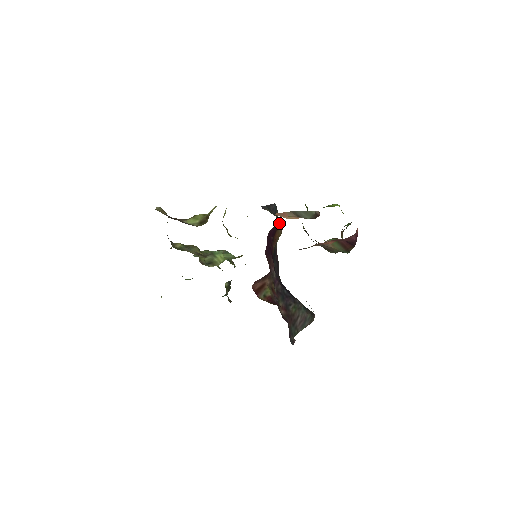
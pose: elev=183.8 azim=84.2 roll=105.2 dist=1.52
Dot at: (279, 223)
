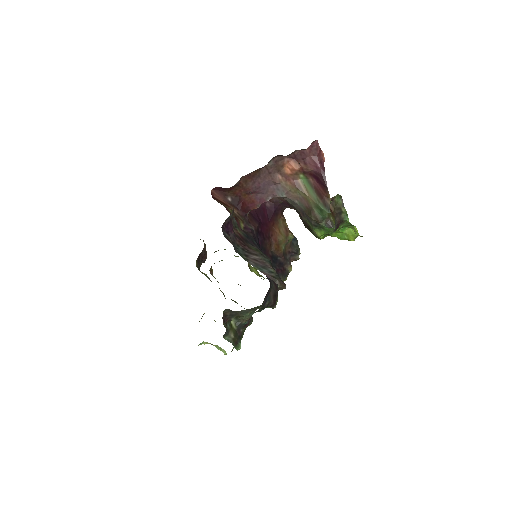
Dot at: (281, 218)
